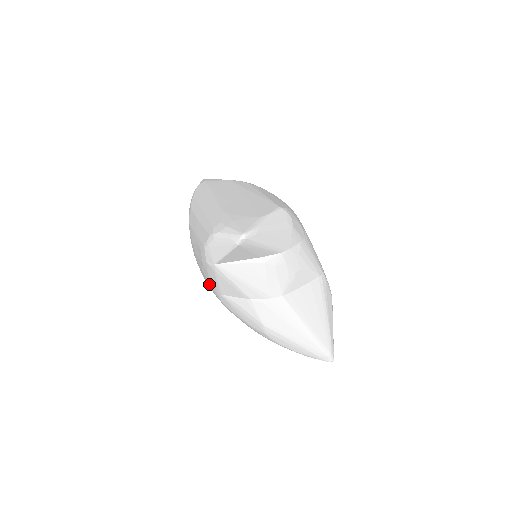
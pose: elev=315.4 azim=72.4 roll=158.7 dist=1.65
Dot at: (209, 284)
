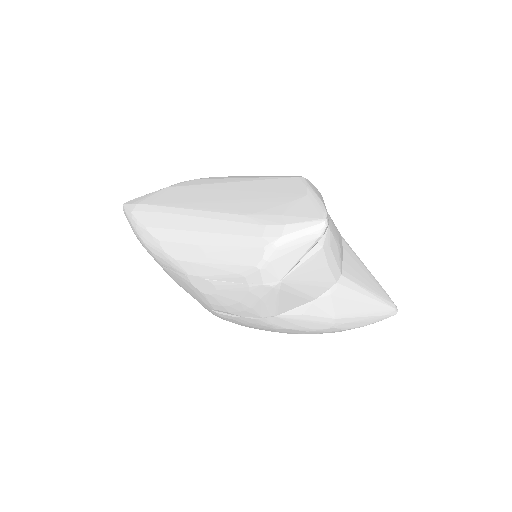
Dot at: (250, 314)
